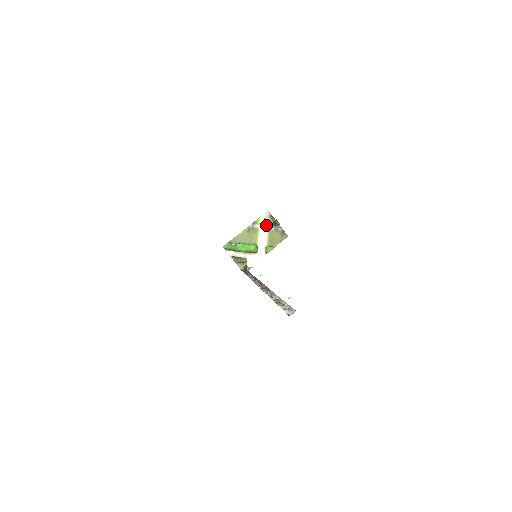
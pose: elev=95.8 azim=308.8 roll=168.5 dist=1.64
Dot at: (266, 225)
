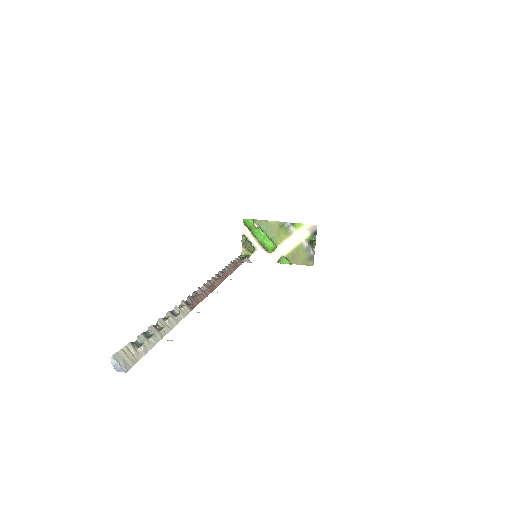
Dot at: (303, 236)
